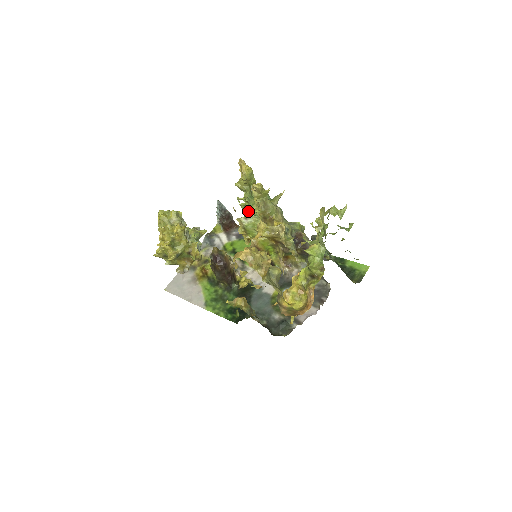
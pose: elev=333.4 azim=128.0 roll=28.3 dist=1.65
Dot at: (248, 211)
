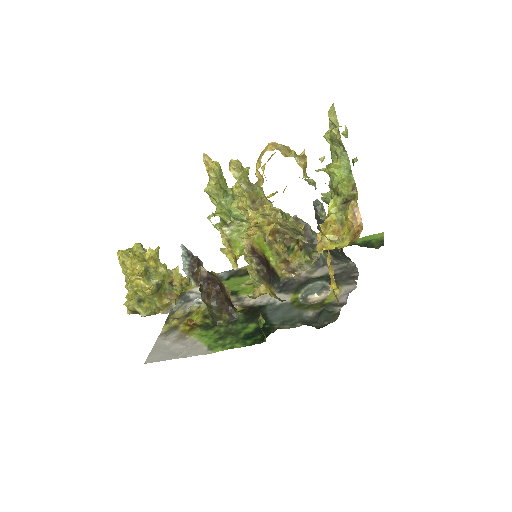
Dot at: occluded
